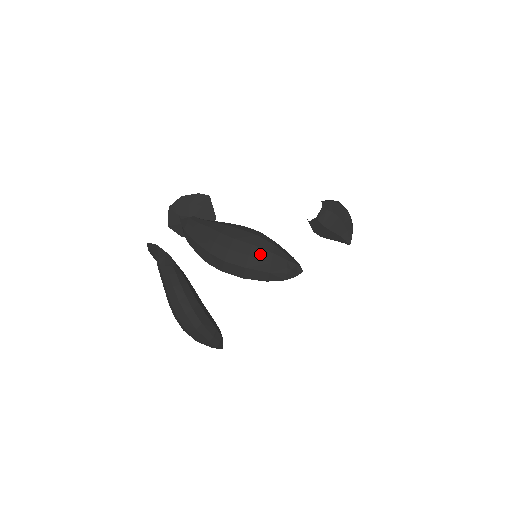
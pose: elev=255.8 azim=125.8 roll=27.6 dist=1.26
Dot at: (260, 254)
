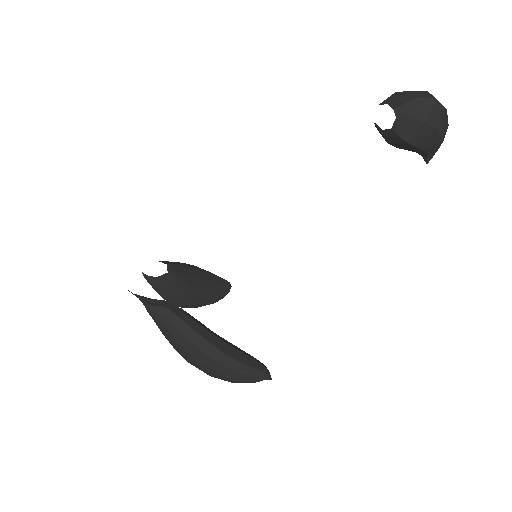
Dot at: (222, 378)
